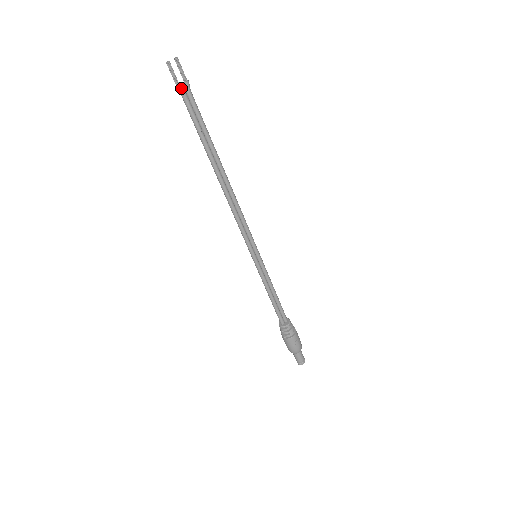
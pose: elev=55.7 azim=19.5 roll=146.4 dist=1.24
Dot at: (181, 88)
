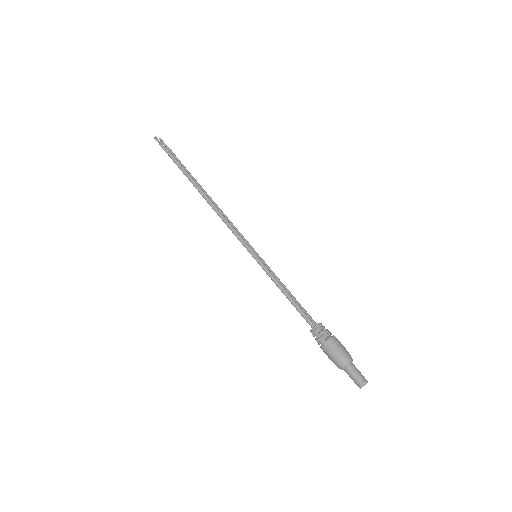
Dot at: (166, 148)
